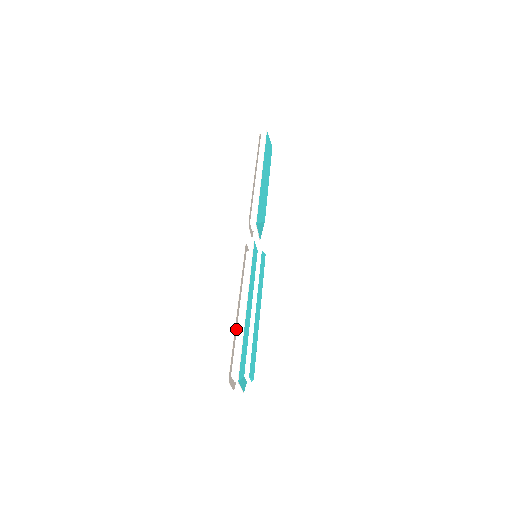
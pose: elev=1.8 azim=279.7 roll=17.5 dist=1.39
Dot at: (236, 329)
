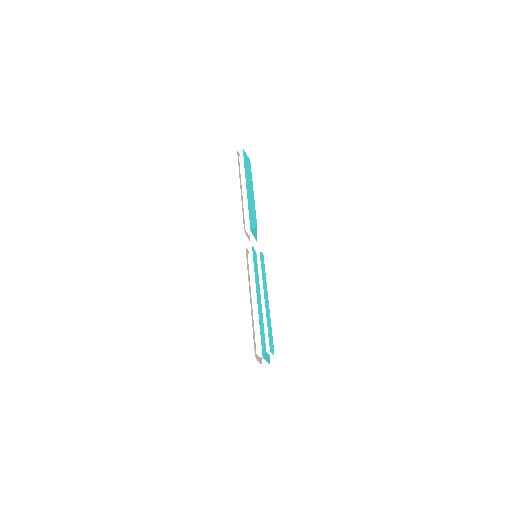
Dot at: (253, 318)
